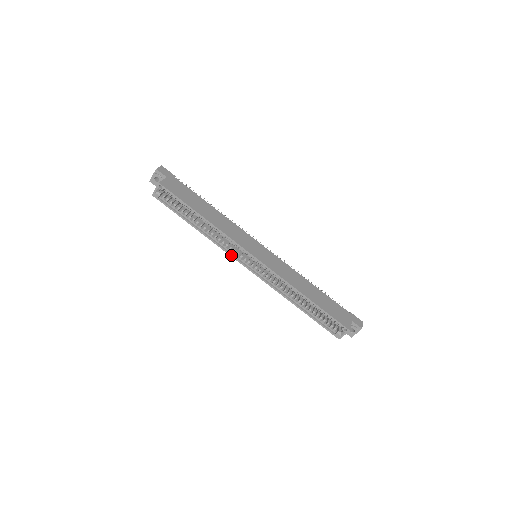
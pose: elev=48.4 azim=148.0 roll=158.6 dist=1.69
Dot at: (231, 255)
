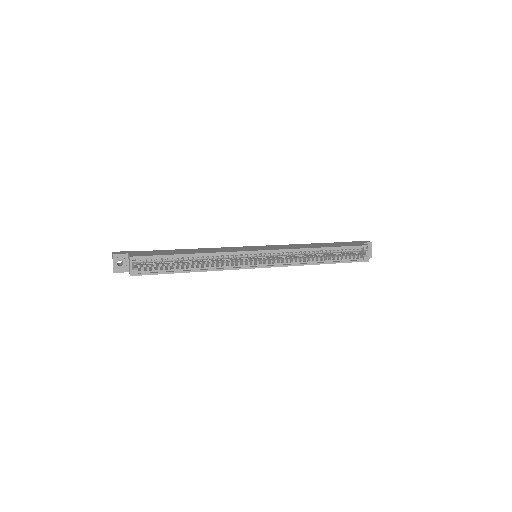
Dot at: (240, 268)
